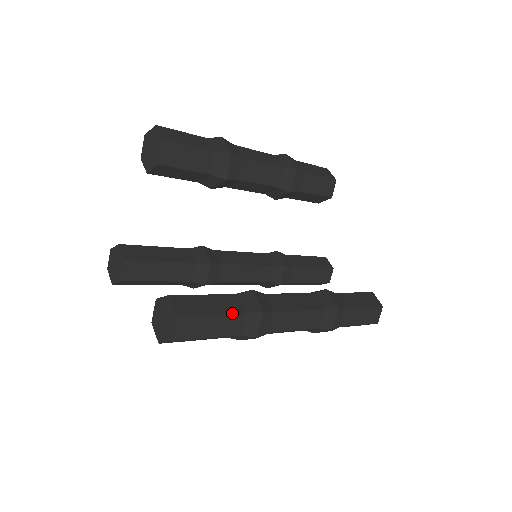
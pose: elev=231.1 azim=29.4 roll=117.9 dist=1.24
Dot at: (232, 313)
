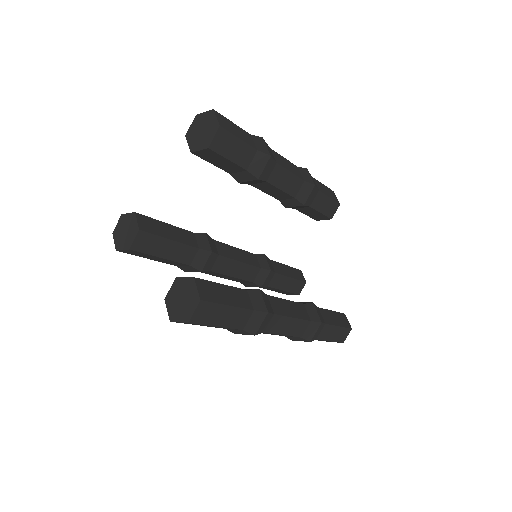
Dot at: (243, 307)
